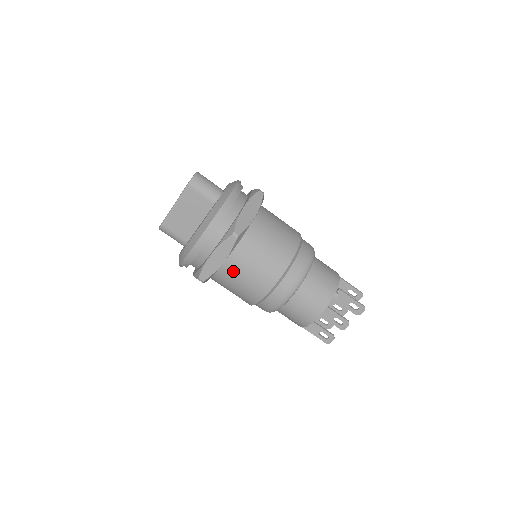
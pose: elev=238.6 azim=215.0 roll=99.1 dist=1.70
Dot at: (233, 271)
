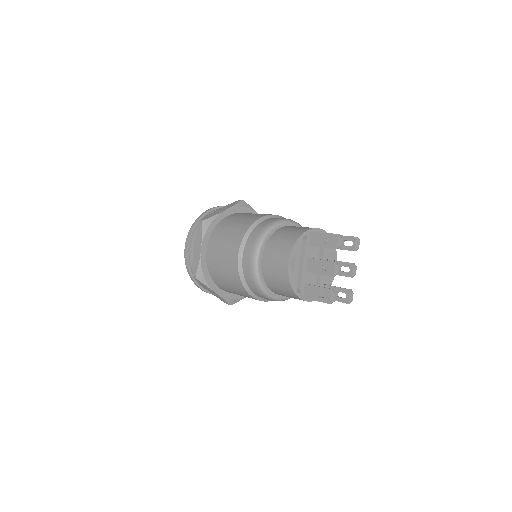
Dot at: (213, 257)
